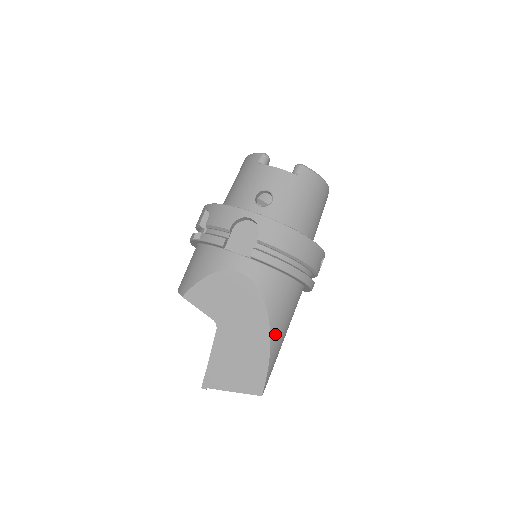
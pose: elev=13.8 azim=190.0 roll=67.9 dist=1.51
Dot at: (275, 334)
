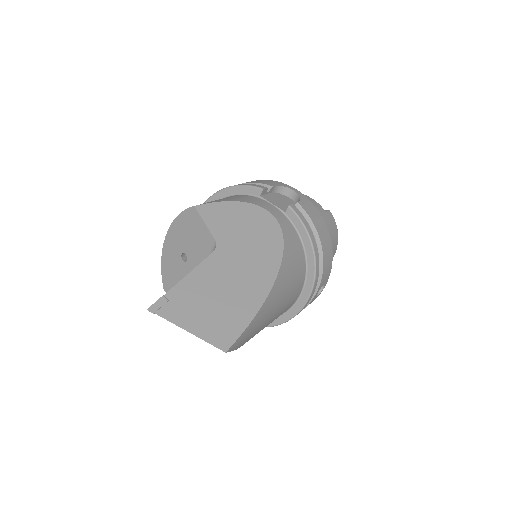
Dot at: (276, 290)
